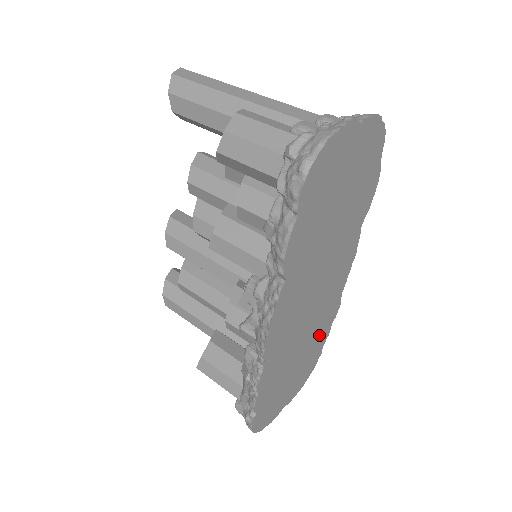
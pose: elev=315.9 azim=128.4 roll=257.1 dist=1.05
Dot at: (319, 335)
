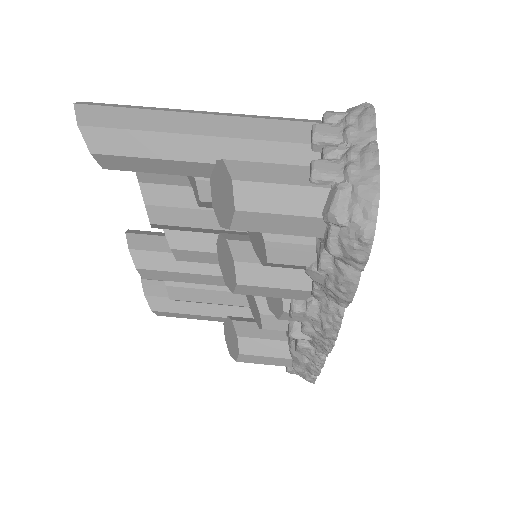
Dot at: occluded
